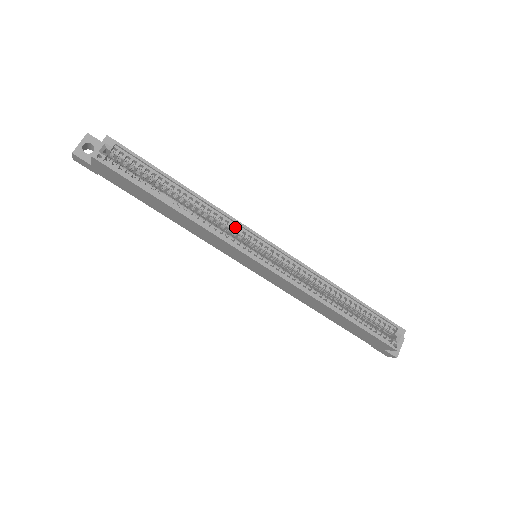
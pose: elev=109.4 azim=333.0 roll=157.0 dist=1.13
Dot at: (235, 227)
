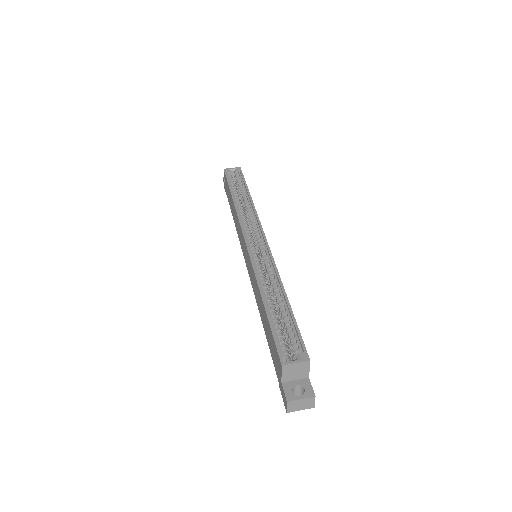
Dot at: (255, 222)
